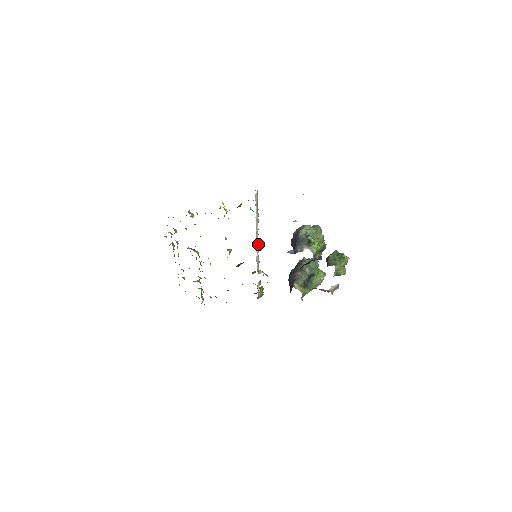
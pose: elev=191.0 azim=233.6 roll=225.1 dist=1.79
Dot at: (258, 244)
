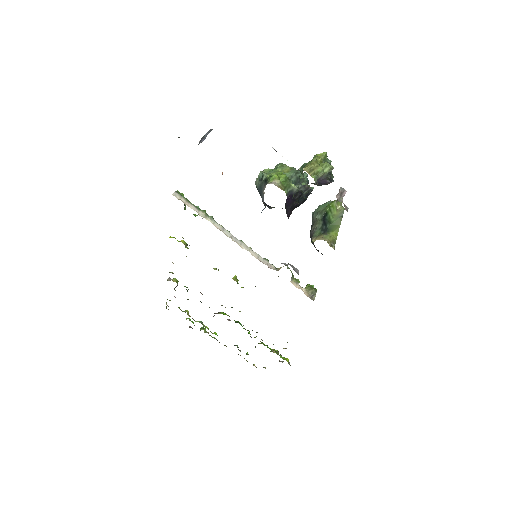
Dot at: (240, 241)
